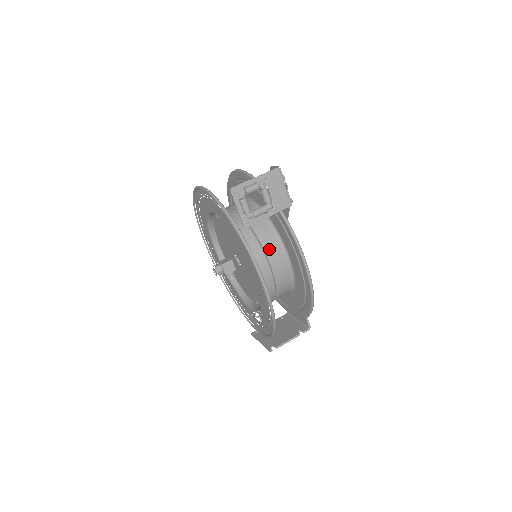
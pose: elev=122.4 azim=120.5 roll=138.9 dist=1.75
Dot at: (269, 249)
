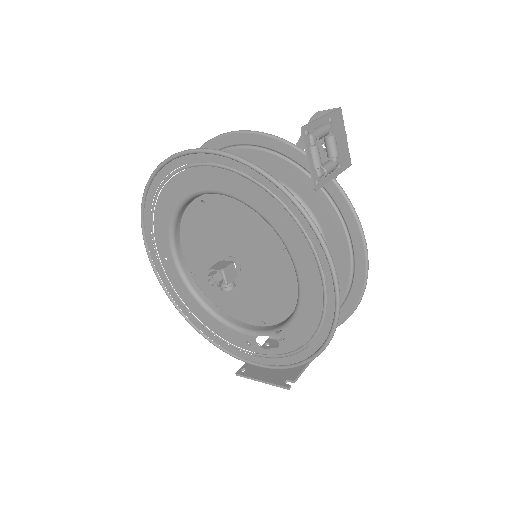
Dot at: occluded
